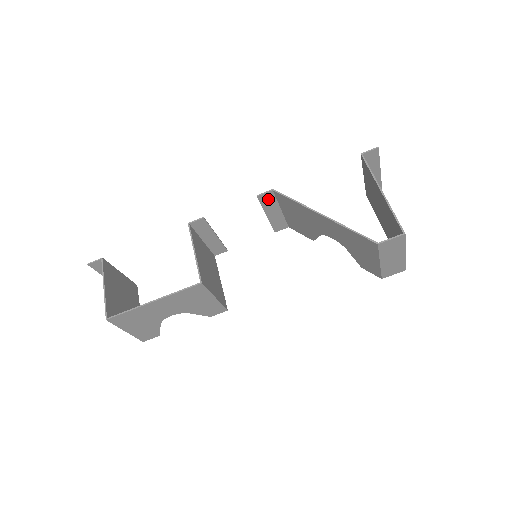
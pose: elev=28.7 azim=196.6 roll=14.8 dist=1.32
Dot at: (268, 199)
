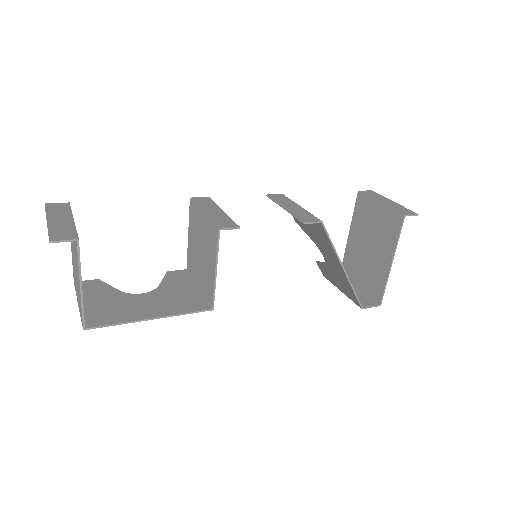
Dot at: (307, 218)
